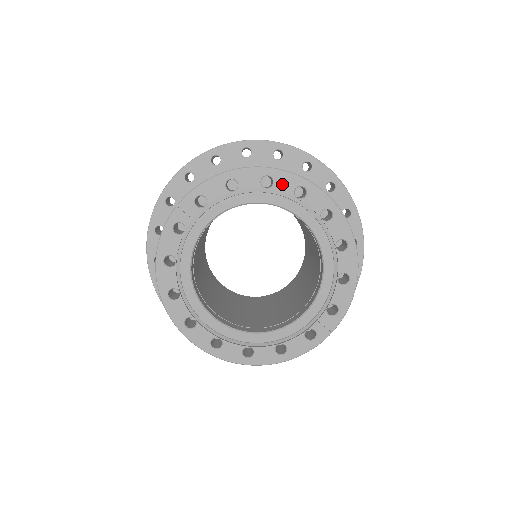
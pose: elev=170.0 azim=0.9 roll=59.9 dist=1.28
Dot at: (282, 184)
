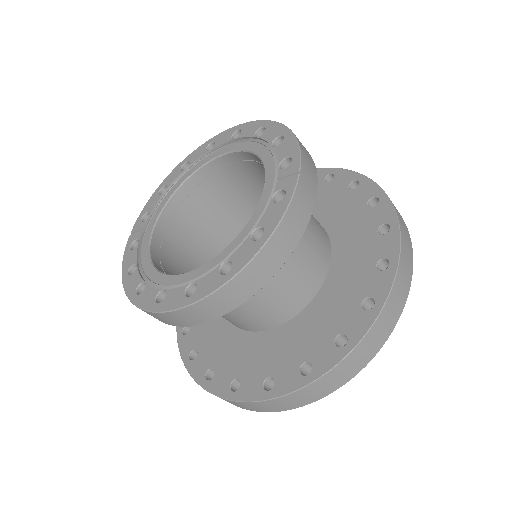
Dot at: (196, 156)
